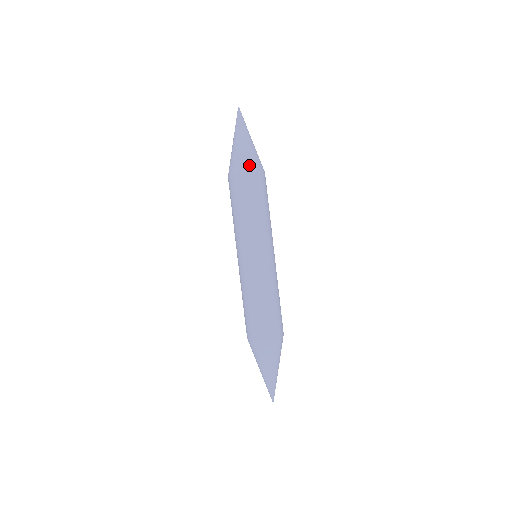
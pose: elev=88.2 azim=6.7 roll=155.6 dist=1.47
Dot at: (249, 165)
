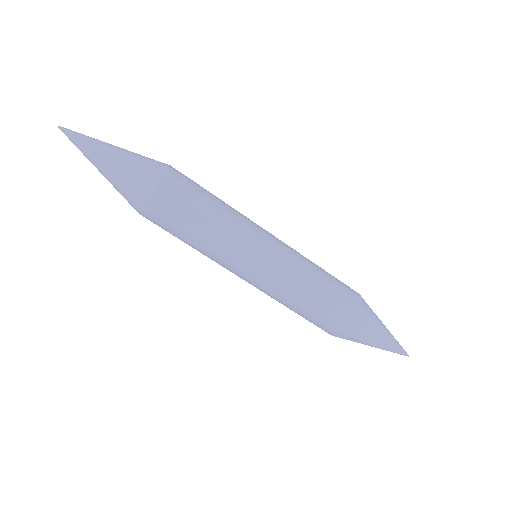
Dot at: (133, 202)
